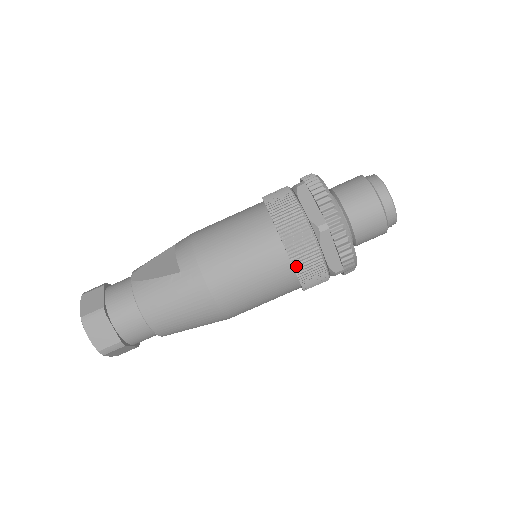
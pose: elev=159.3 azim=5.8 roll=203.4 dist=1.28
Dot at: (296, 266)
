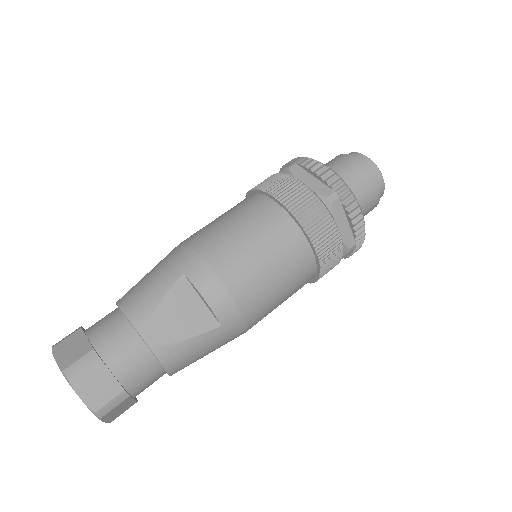
Dot at: (317, 280)
